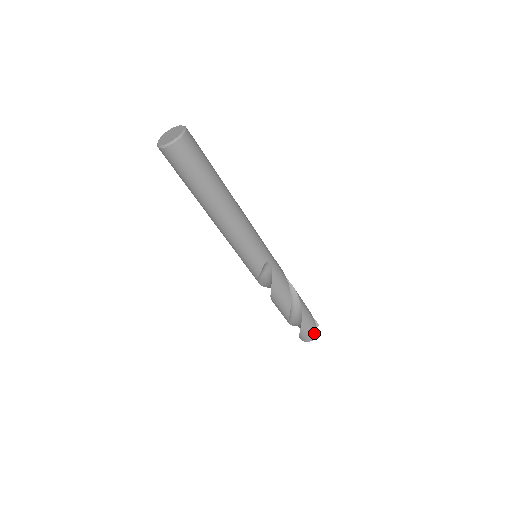
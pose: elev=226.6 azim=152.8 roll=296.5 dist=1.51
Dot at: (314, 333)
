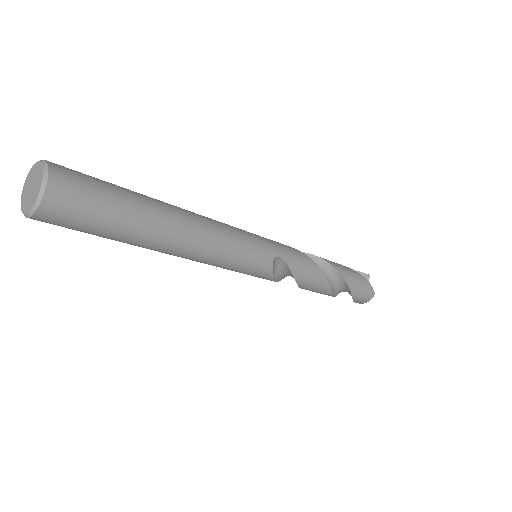
Dot at: (370, 291)
